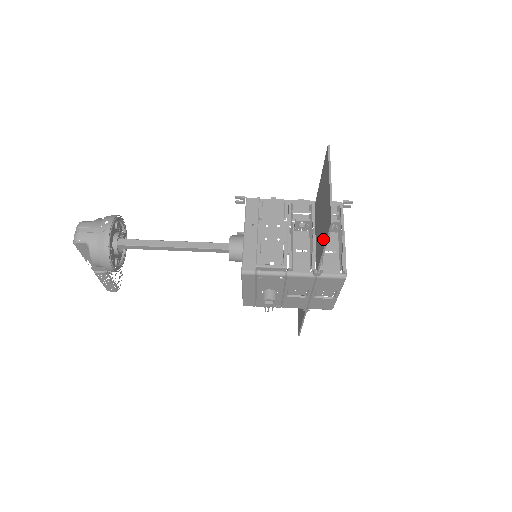
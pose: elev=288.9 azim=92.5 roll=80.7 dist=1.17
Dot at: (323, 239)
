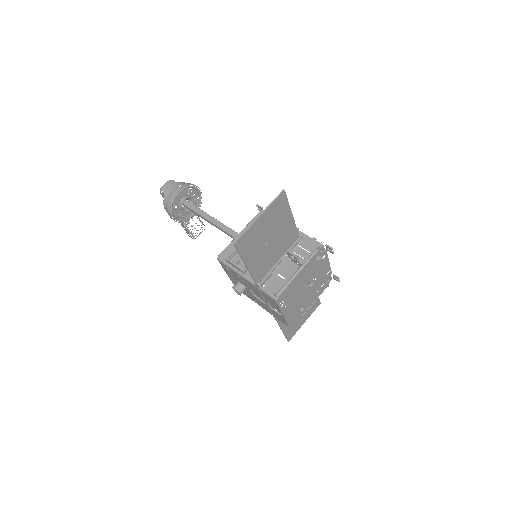
Dot at: (249, 257)
